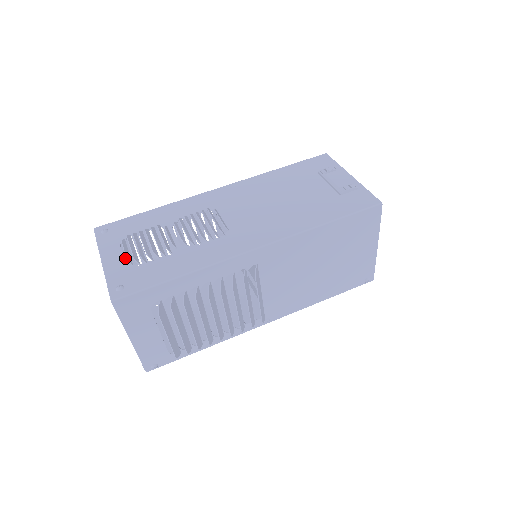
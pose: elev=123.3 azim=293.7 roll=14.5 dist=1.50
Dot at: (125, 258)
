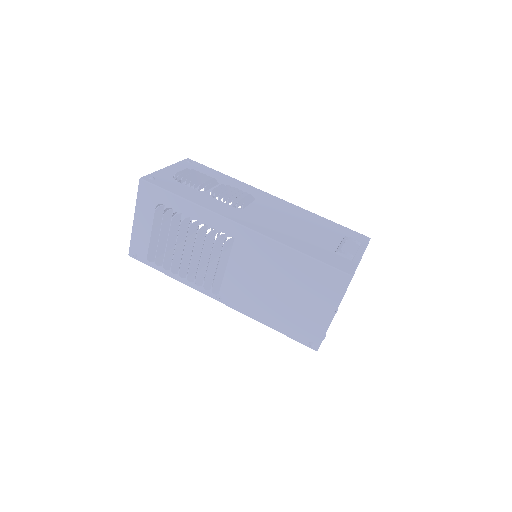
Dot at: occluded
